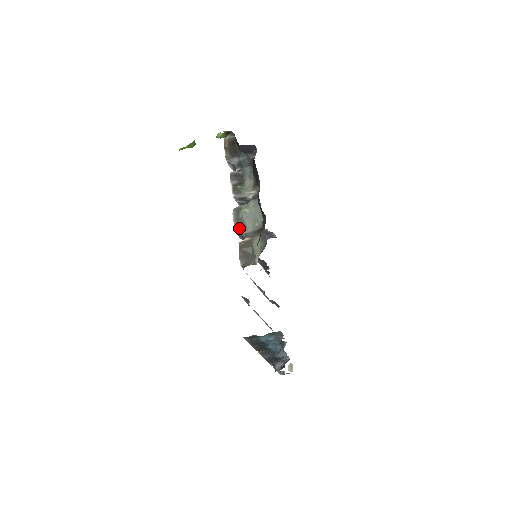
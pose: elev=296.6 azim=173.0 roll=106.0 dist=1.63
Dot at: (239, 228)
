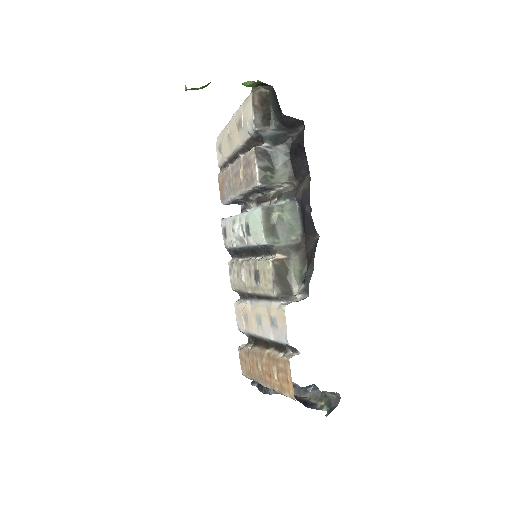
Dot at: (270, 238)
